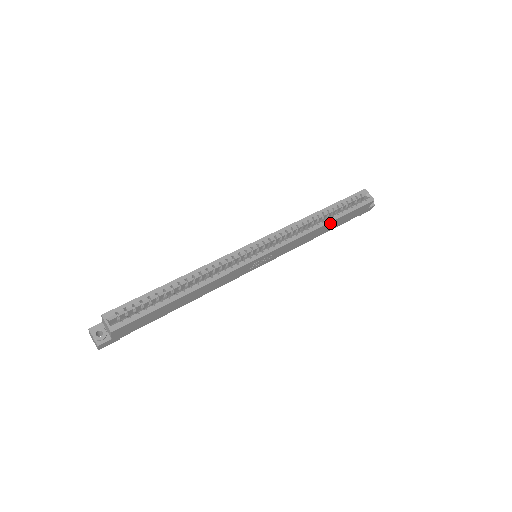
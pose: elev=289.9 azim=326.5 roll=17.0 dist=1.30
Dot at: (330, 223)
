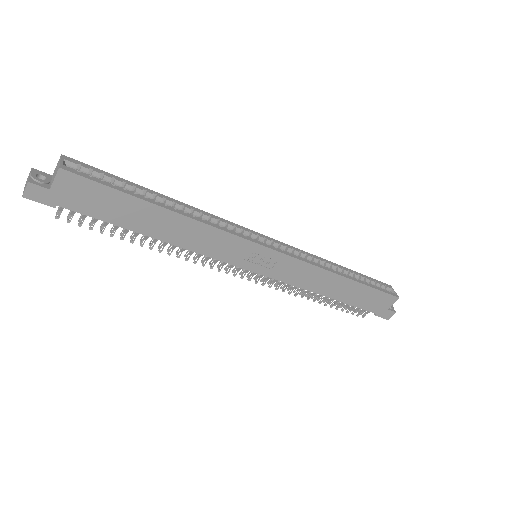
Dot at: (348, 281)
